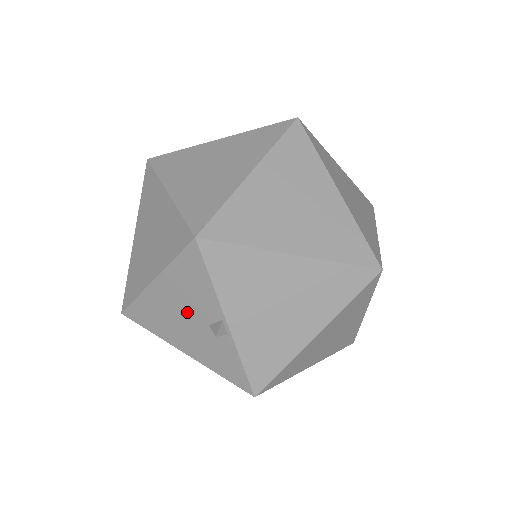
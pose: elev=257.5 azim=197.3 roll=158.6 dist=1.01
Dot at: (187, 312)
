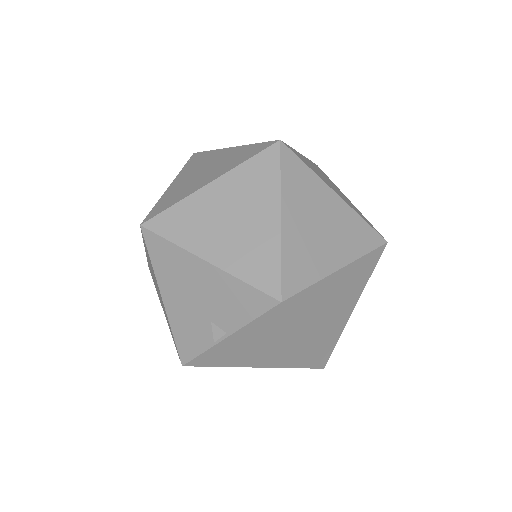
Dot at: (205, 300)
